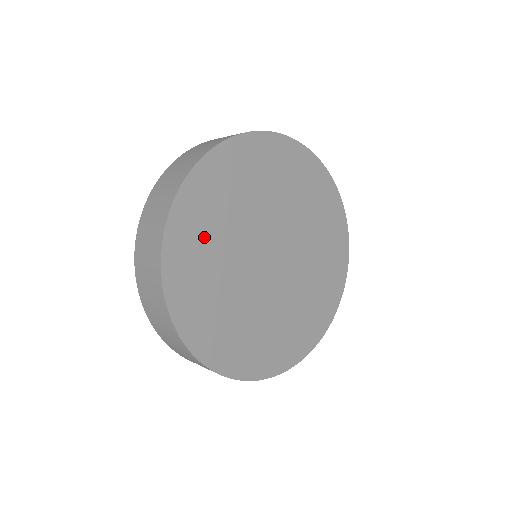
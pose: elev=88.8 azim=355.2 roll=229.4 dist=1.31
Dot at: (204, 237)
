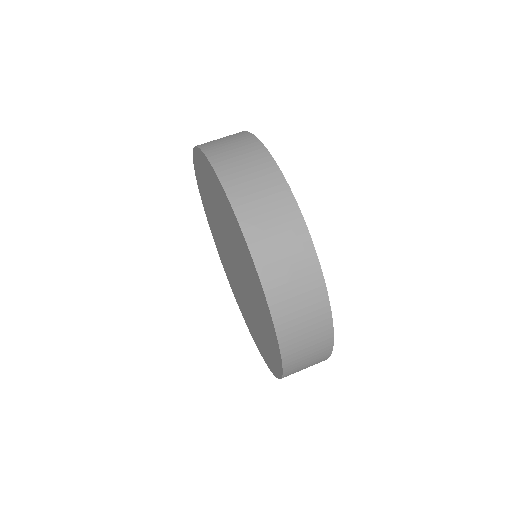
Dot at: occluded
